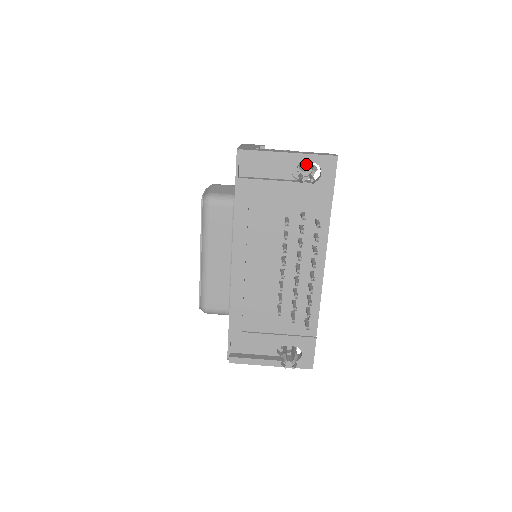
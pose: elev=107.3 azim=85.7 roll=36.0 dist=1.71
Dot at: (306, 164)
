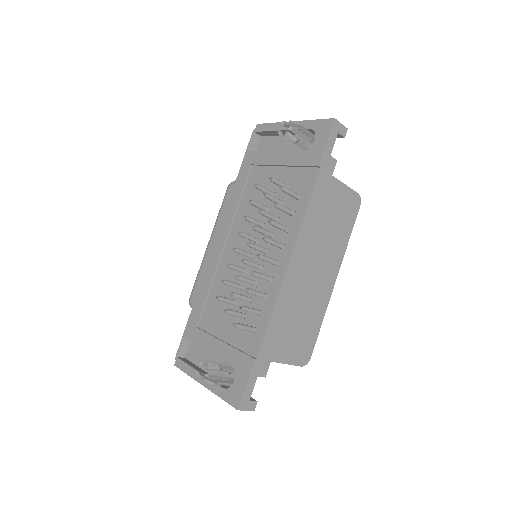
Dot at: occluded
